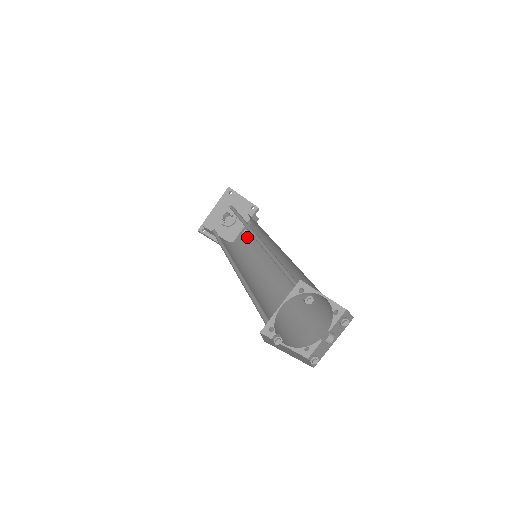
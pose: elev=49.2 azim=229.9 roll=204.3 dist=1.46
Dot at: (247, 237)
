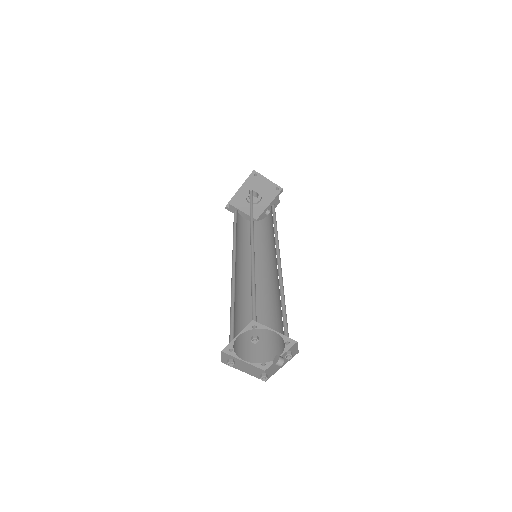
Dot at: (267, 219)
